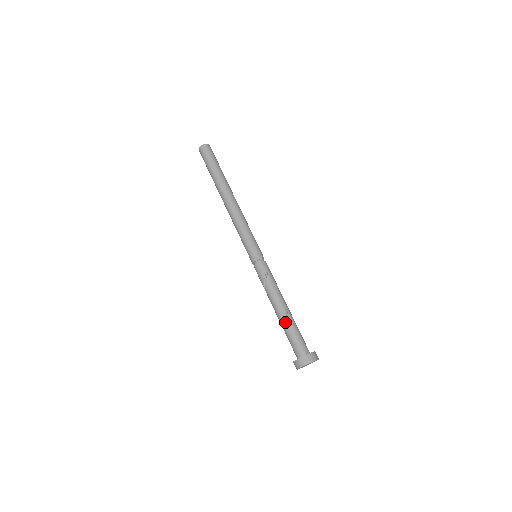
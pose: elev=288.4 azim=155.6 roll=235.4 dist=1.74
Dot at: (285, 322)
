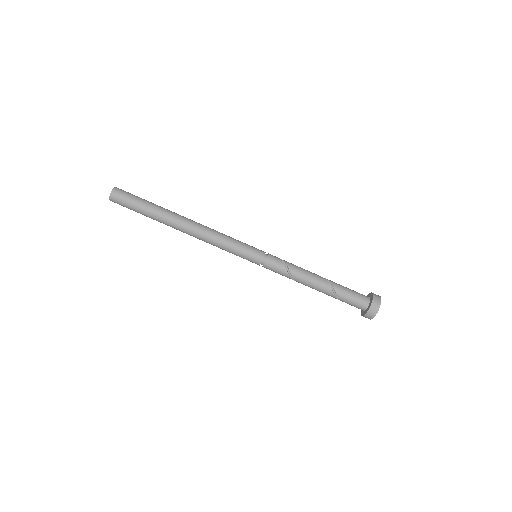
Dot at: (333, 286)
